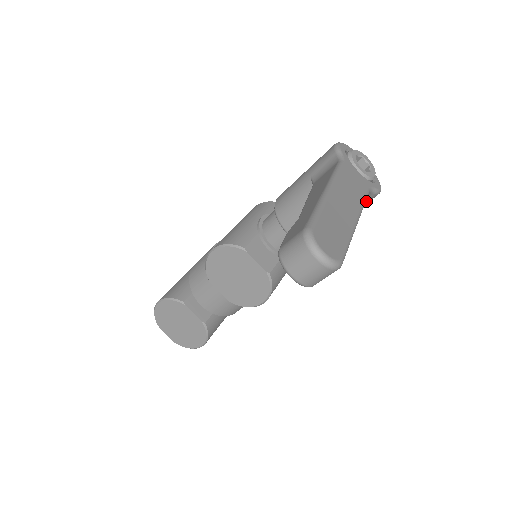
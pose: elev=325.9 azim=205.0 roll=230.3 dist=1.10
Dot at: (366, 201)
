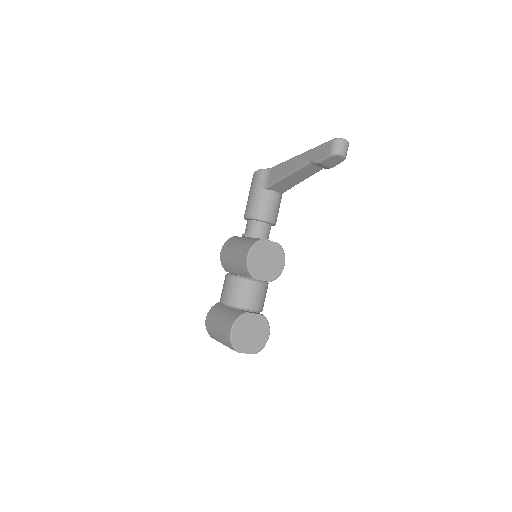
Dot at: occluded
